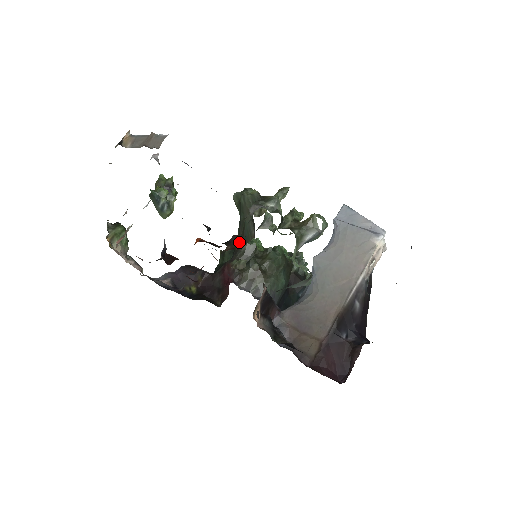
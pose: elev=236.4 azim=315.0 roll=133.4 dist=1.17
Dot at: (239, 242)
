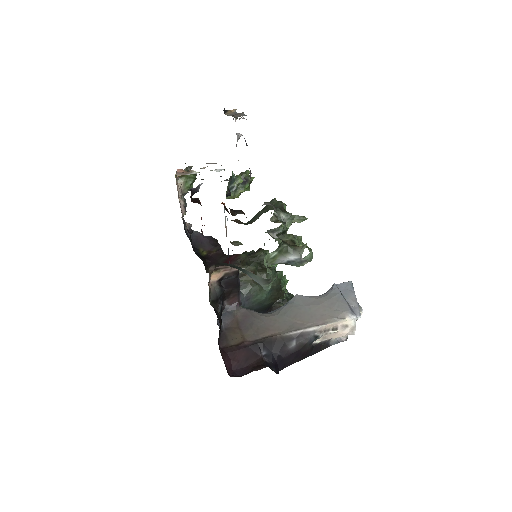
Dot at: (239, 213)
